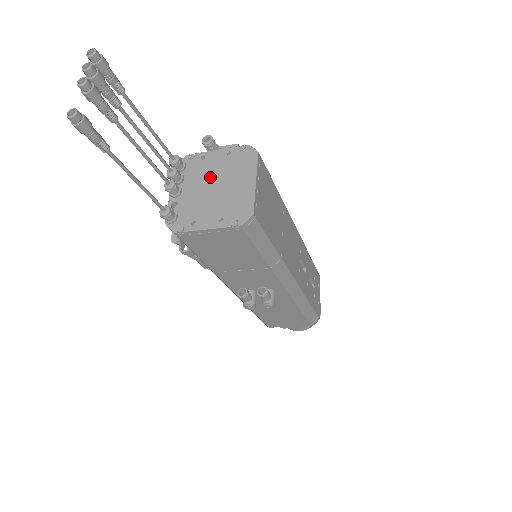
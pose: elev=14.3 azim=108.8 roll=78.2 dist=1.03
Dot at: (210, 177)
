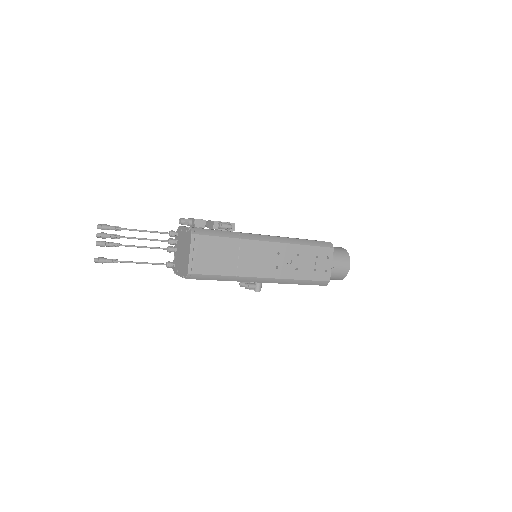
Dot at: (182, 245)
